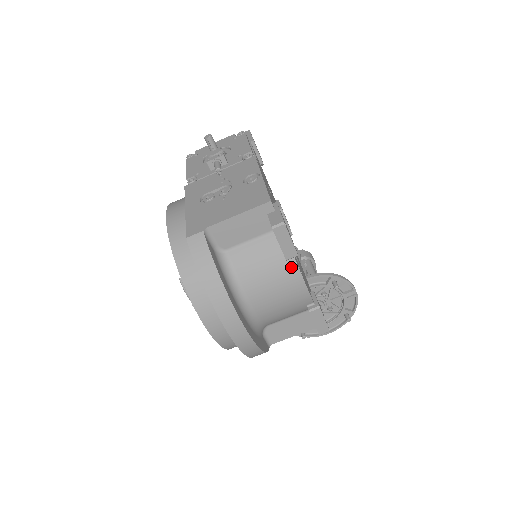
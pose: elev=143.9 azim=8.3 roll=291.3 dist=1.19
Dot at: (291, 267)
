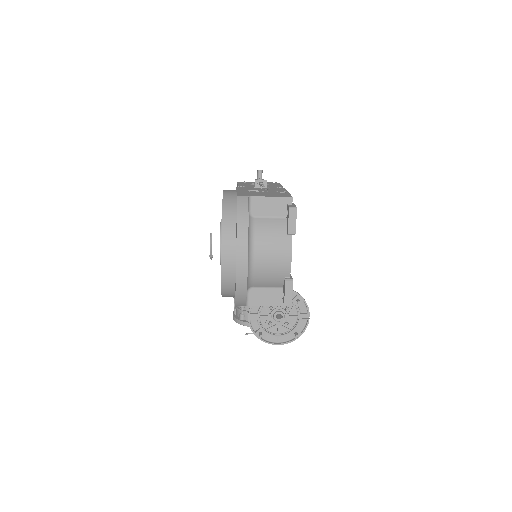
Dot at: (288, 241)
